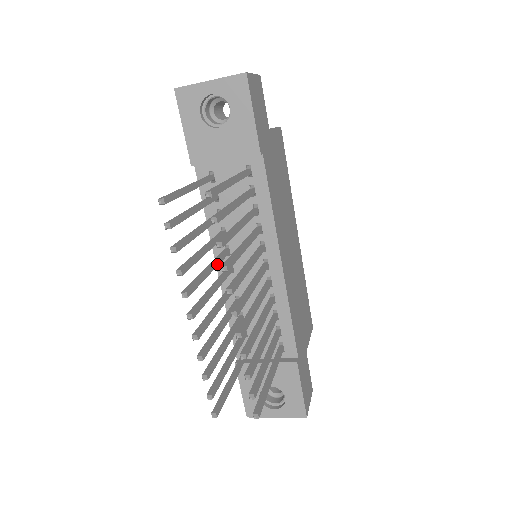
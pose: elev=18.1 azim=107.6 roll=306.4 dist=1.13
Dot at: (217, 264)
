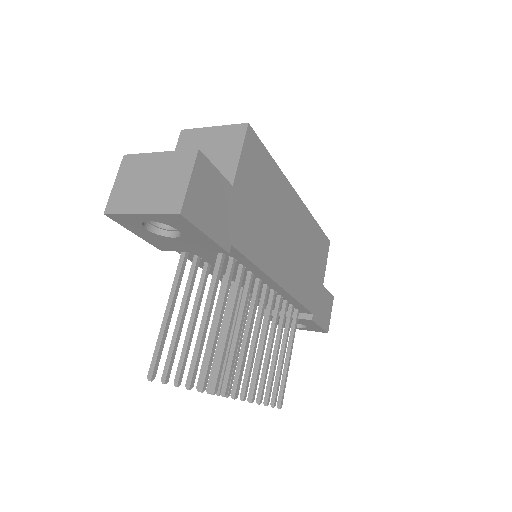
Dot at: occluded
